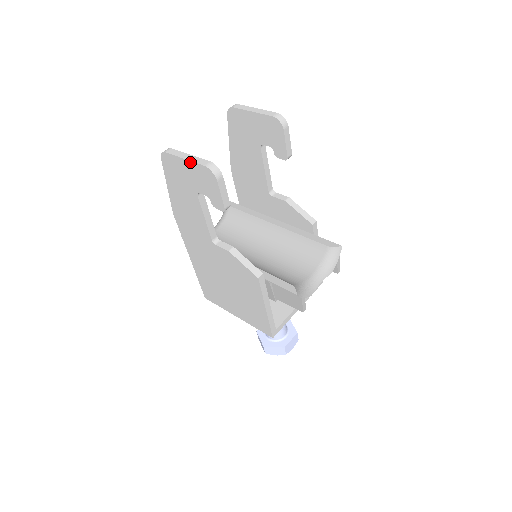
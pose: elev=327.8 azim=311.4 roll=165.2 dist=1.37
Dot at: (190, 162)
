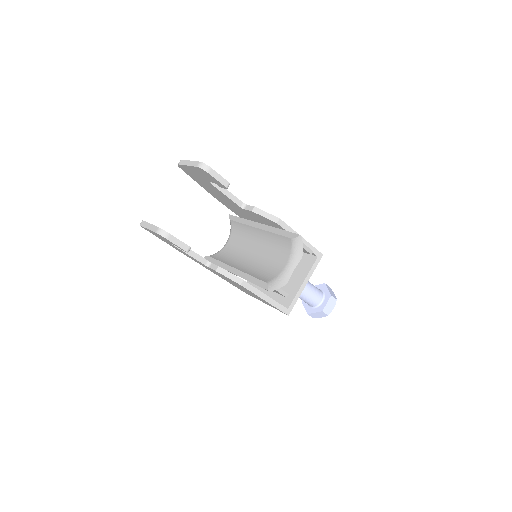
Dot at: (150, 230)
